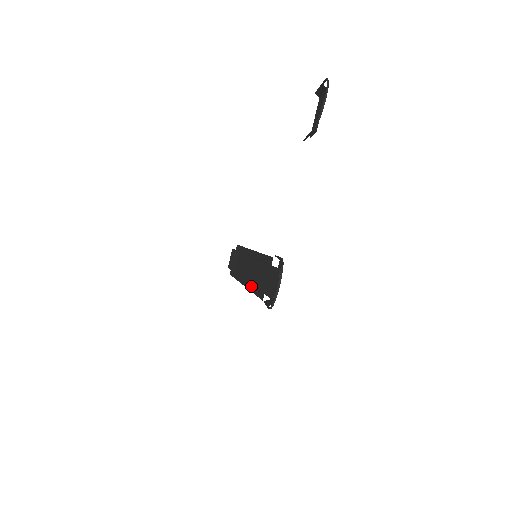
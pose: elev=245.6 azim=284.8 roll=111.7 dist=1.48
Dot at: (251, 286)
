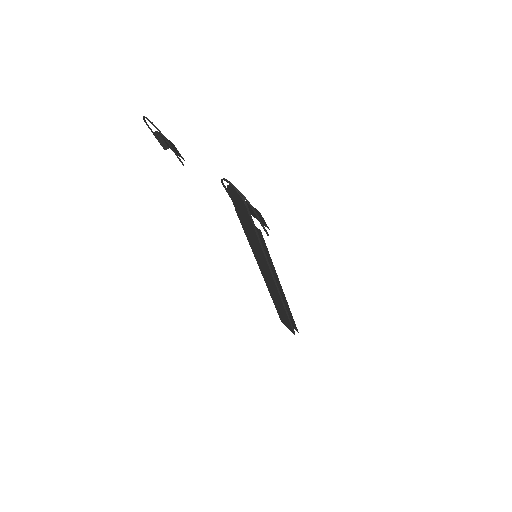
Dot at: (271, 265)
